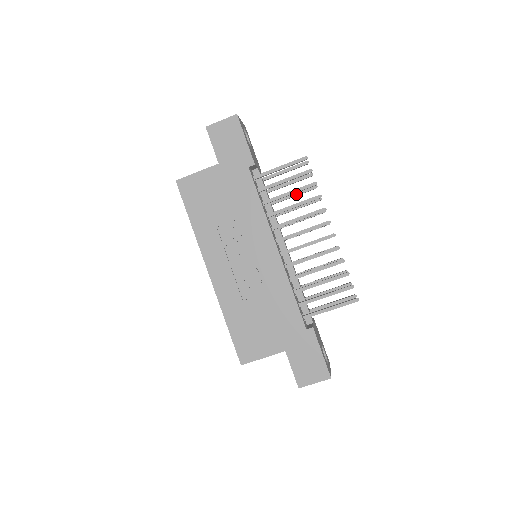
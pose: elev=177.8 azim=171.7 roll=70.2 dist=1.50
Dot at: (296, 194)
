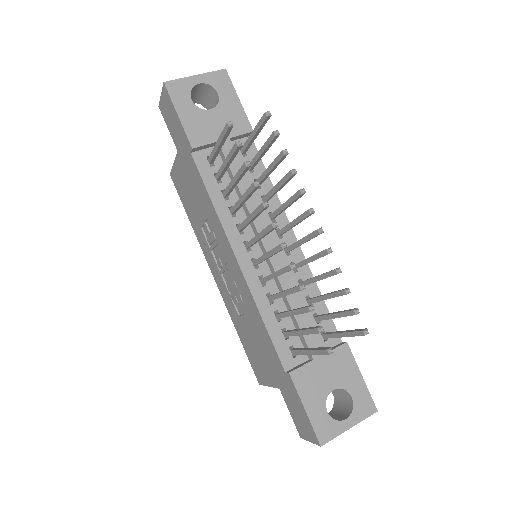
Dot at: (271, 167)
